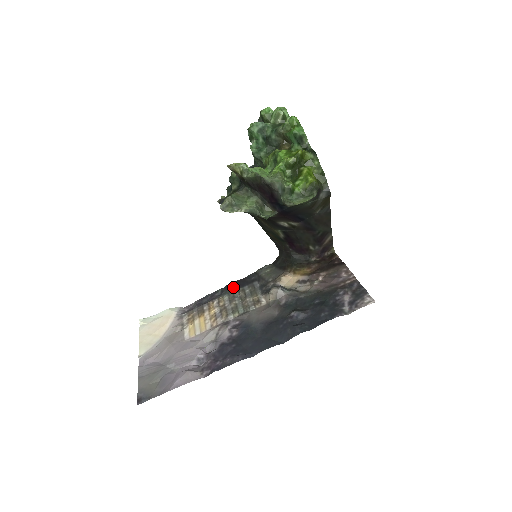
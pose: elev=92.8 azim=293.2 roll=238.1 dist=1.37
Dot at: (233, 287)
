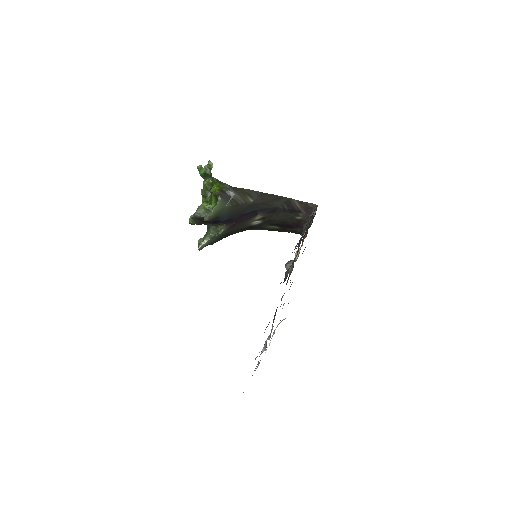
Dot at: occluded
